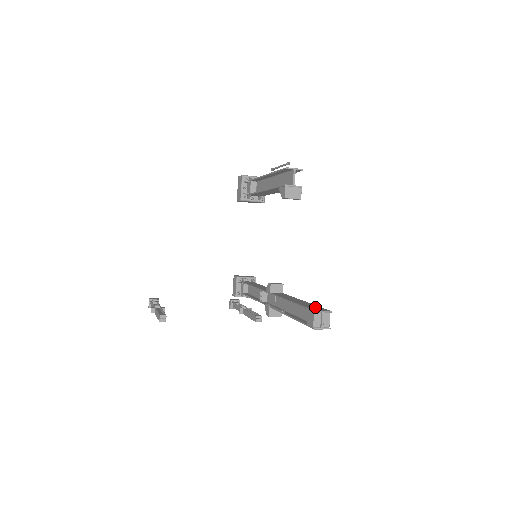
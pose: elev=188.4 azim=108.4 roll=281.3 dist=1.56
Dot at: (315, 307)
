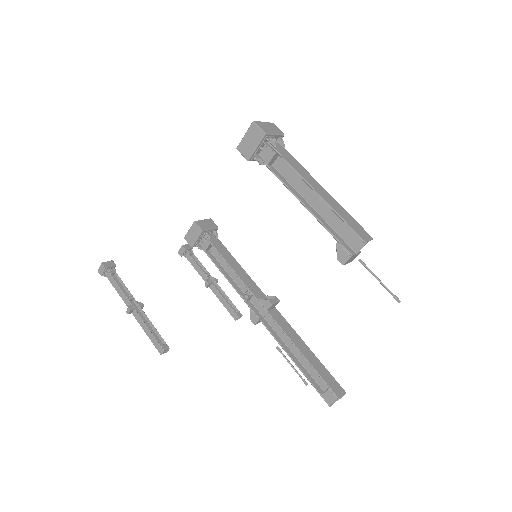
Dot at: (331, 380)
